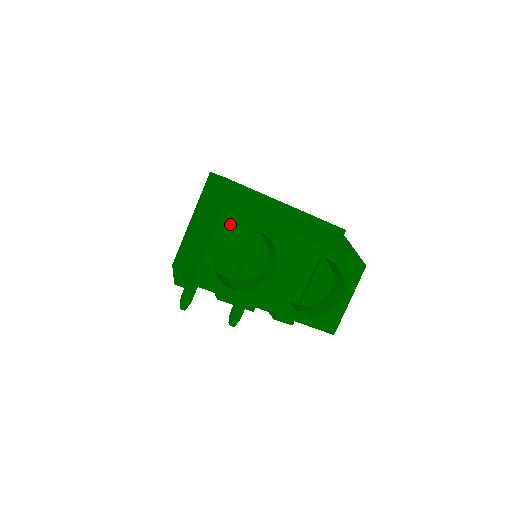
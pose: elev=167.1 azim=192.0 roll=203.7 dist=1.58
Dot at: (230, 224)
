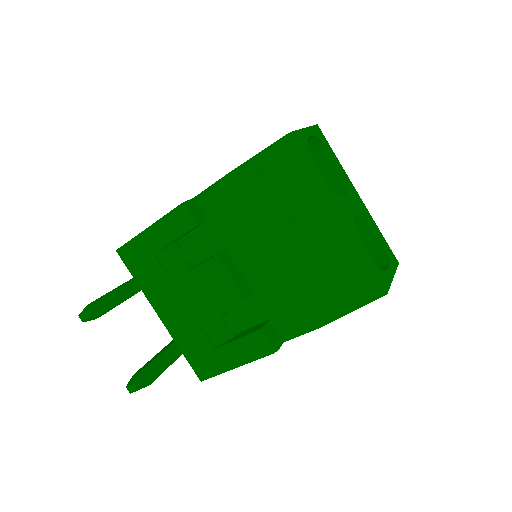
Dot at: (321, 136)
